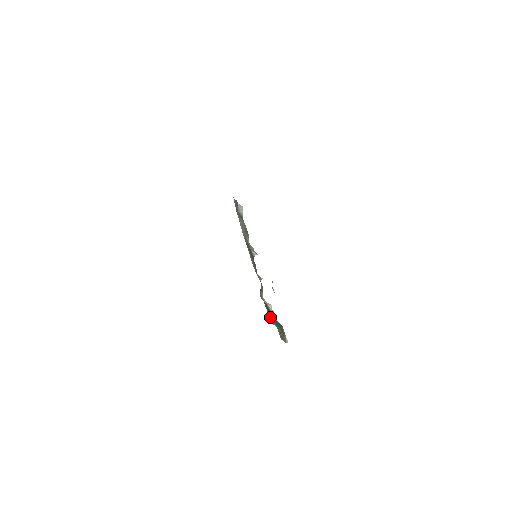
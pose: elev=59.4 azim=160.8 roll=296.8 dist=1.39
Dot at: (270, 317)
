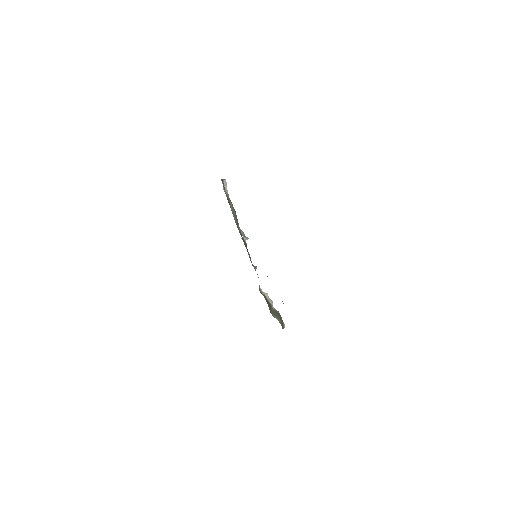
Dot at: (270, 310)
